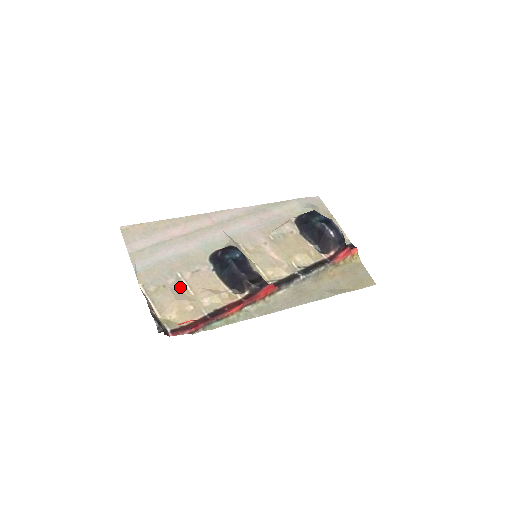
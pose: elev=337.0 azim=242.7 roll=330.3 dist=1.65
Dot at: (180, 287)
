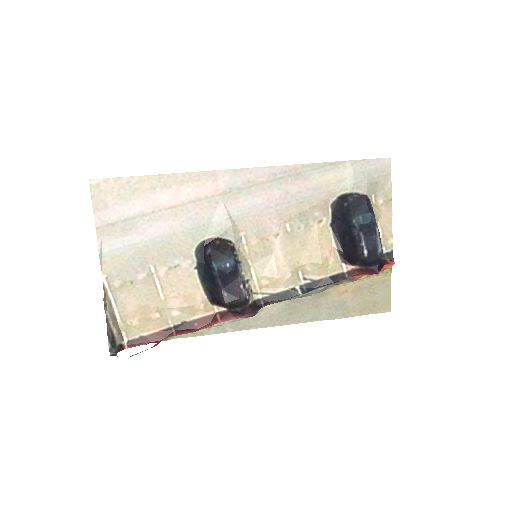
Dot at: (150, 286)
